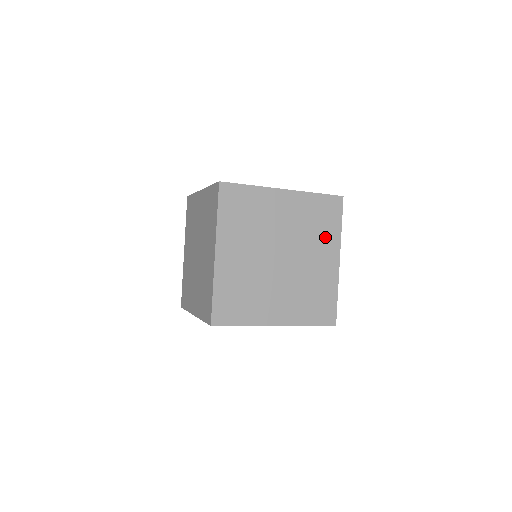
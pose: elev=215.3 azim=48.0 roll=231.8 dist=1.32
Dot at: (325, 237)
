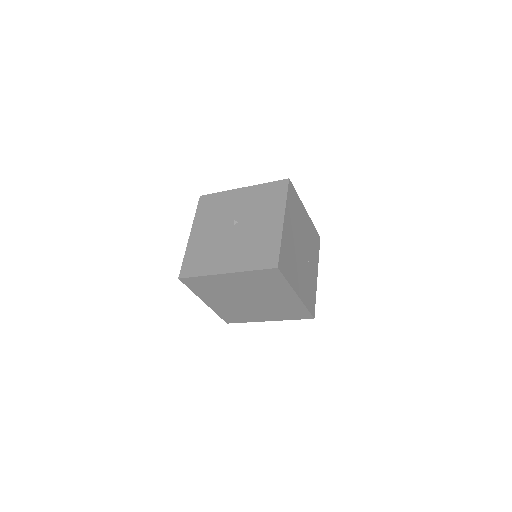
Dot at: (277, 288)
